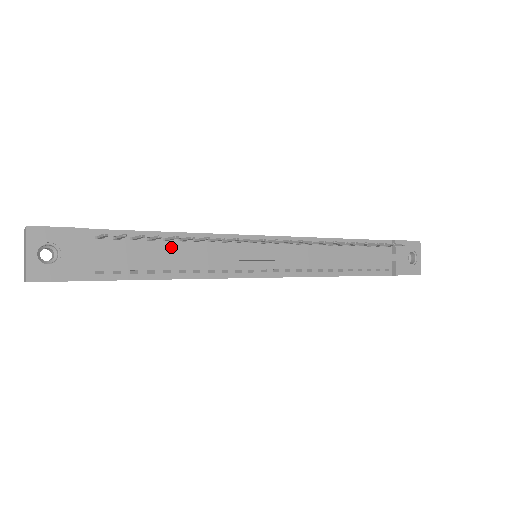
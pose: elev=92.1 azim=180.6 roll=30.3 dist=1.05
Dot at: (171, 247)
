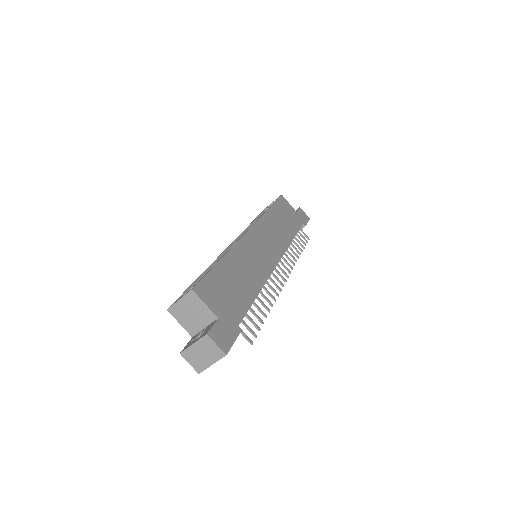
Dot at: occluded
